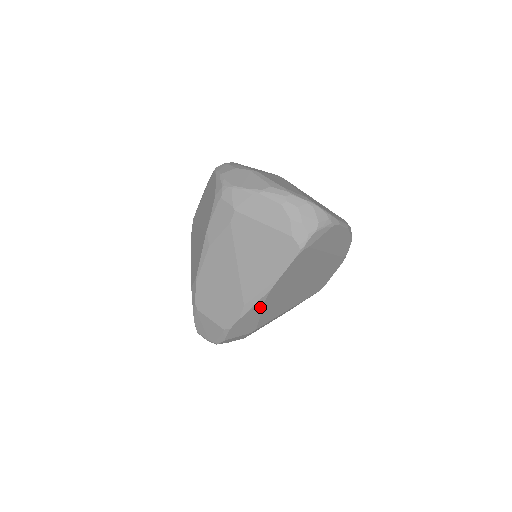
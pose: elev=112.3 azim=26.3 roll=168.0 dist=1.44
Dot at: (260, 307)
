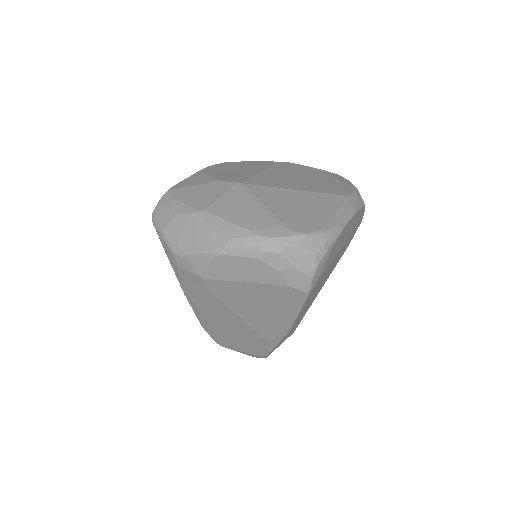
Dot at: (288, 334)
